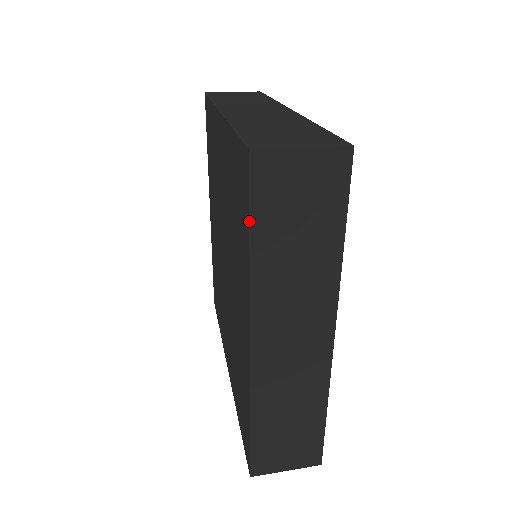
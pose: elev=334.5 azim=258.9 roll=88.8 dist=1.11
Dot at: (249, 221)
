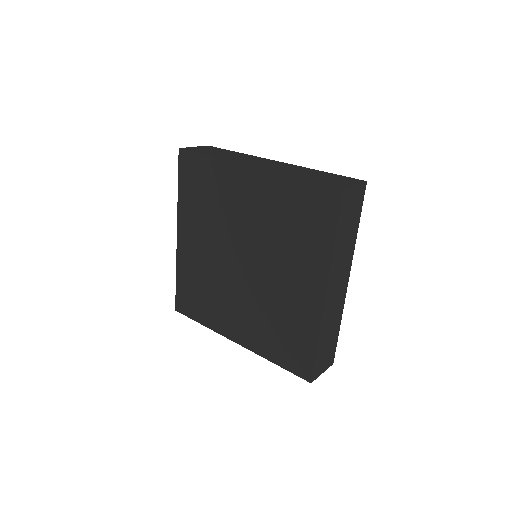
Dot at: (337, 224)
